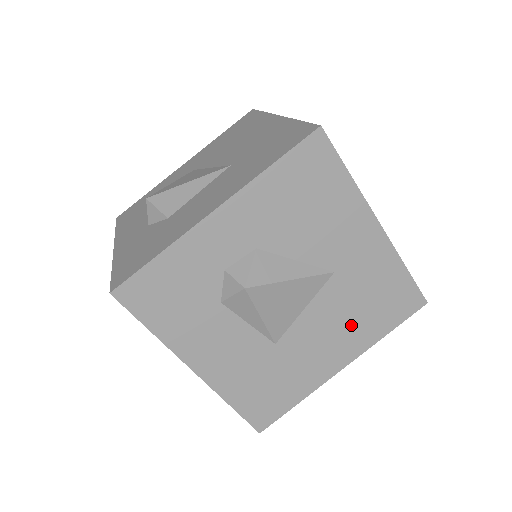
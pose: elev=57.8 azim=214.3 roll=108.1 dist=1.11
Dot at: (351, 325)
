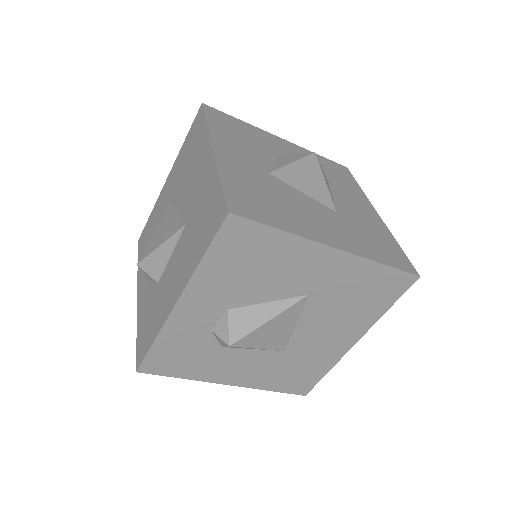
Dot at: (347, 318)
